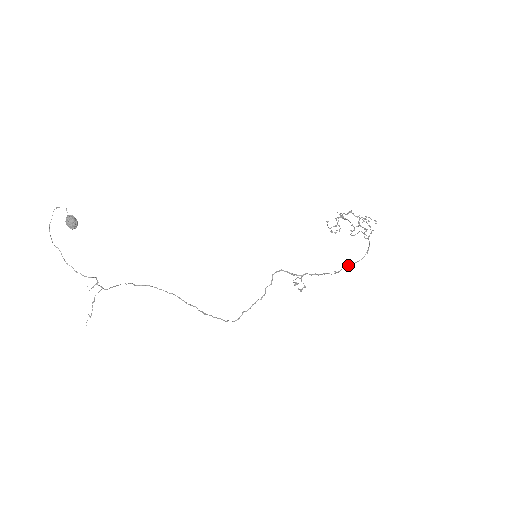
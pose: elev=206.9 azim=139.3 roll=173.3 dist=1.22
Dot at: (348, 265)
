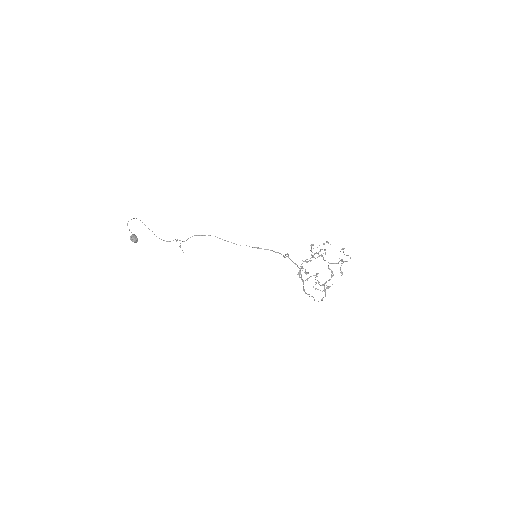
Dot at: occluded
